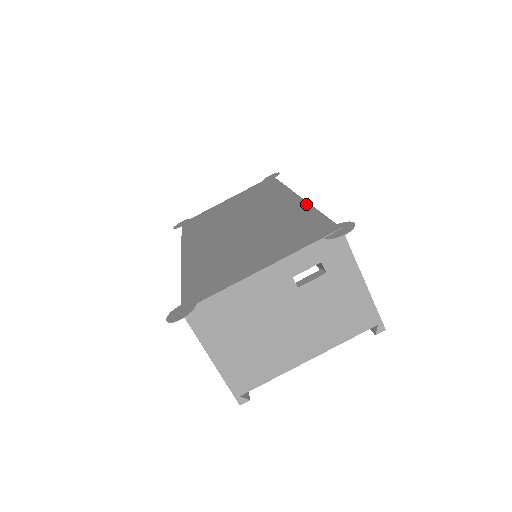
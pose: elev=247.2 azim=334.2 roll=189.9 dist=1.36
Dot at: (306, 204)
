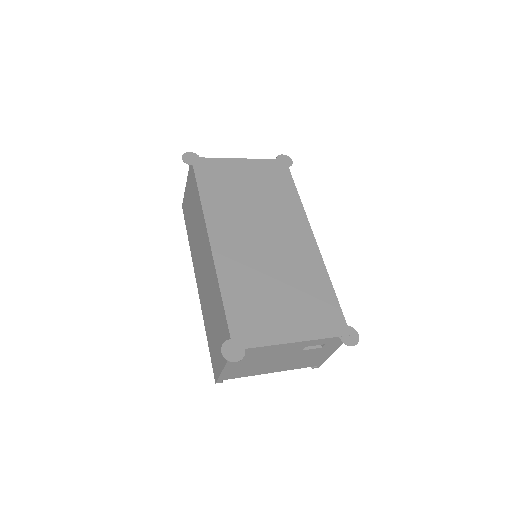
Dot at: (323, 265)
